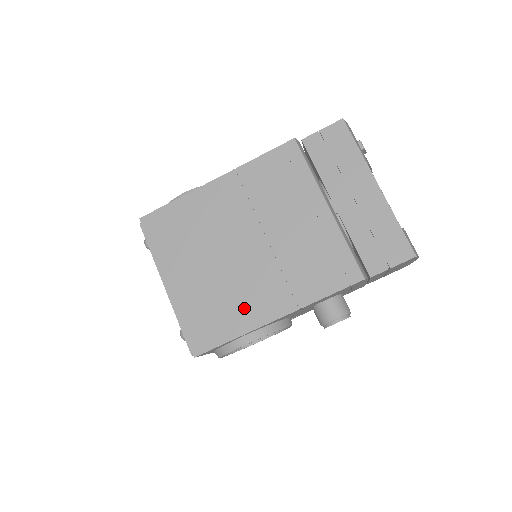
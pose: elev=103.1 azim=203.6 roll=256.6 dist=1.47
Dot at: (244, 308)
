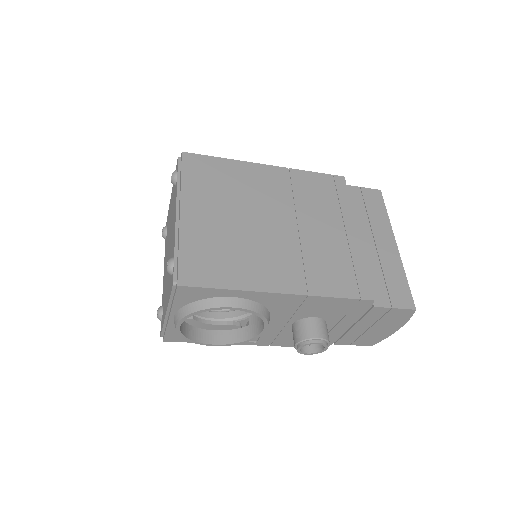
Dot at: (253, 268)
